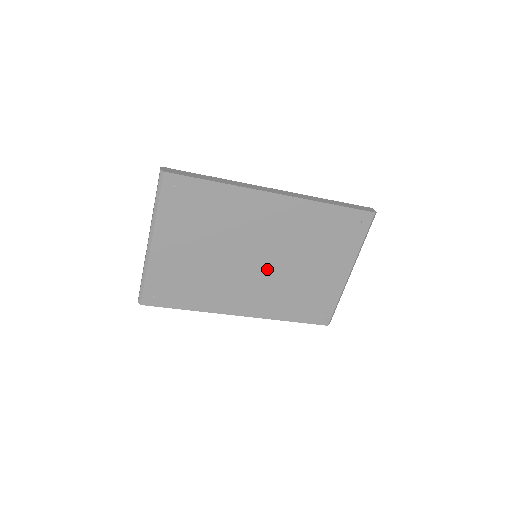
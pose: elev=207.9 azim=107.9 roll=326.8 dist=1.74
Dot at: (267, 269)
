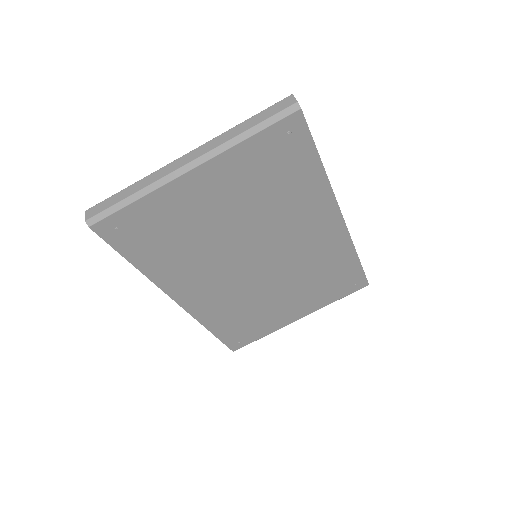
Dot at: (254, 276)
